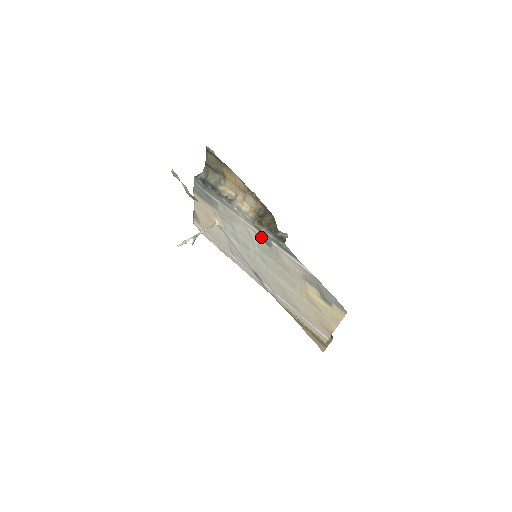
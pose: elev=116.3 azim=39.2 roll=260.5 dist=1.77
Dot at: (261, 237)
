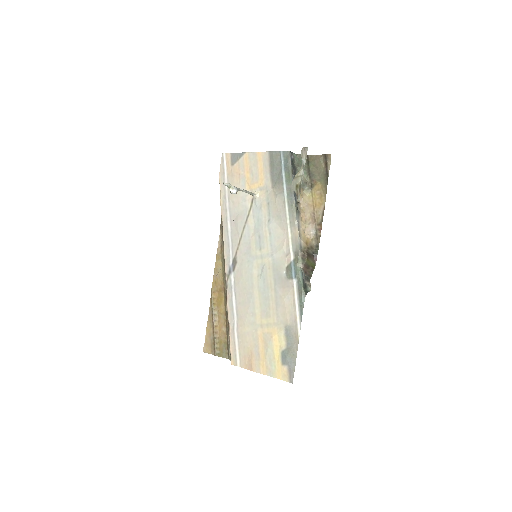
Dot at: (289, 263)
